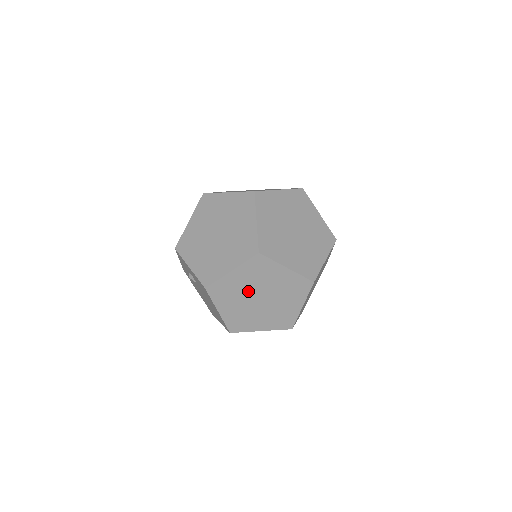
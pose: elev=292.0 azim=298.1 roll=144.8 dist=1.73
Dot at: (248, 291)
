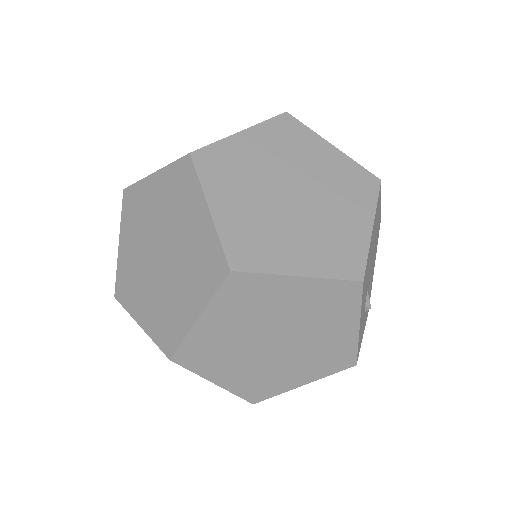
Dot at: (155, 227)
